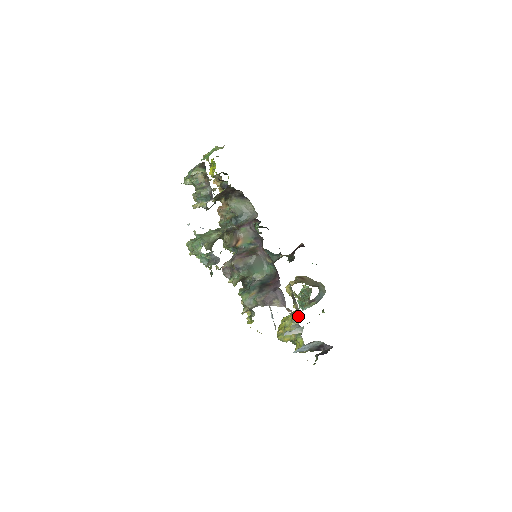
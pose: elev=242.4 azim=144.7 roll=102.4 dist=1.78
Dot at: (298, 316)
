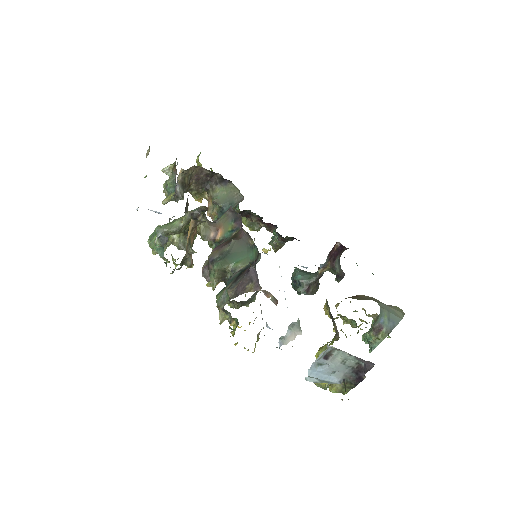
Dot at: (336, 340)
